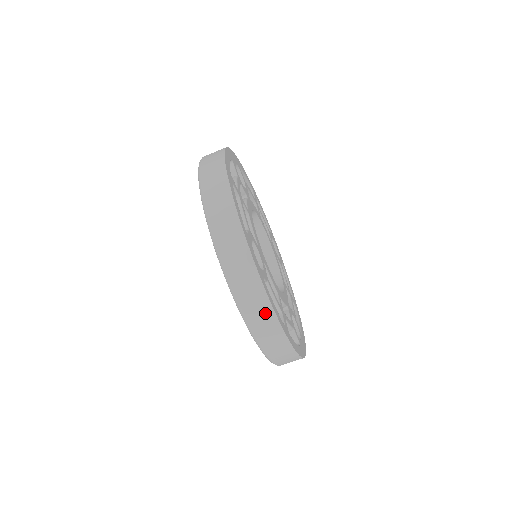
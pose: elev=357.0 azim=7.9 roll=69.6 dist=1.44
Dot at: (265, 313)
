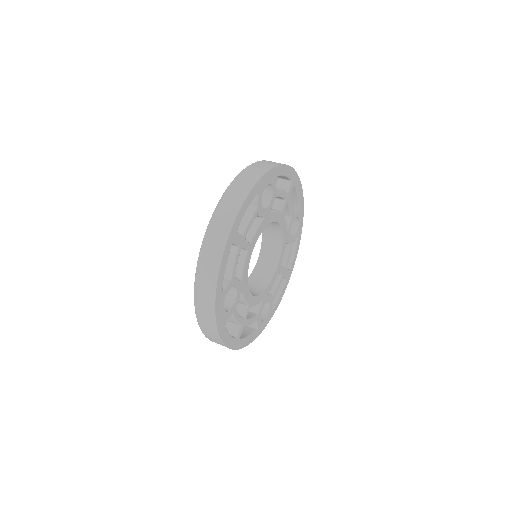
Dot at: (216, 339)
